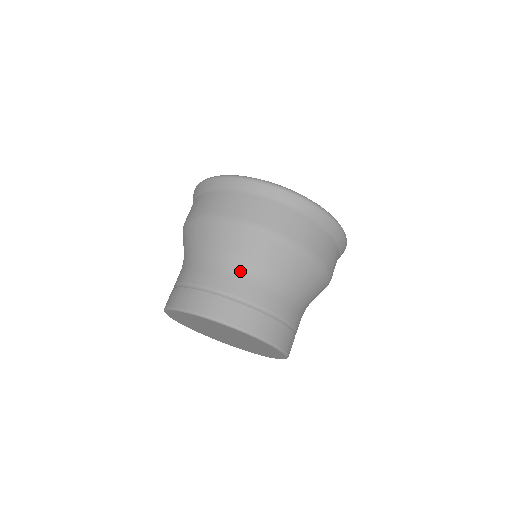
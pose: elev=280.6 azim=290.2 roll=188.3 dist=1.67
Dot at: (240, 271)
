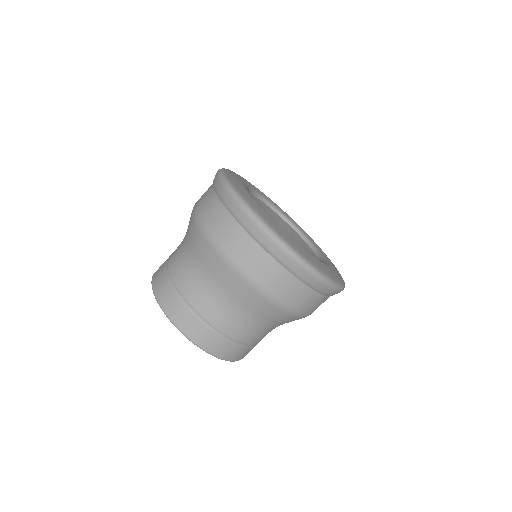
Dot at: (184, 258)
